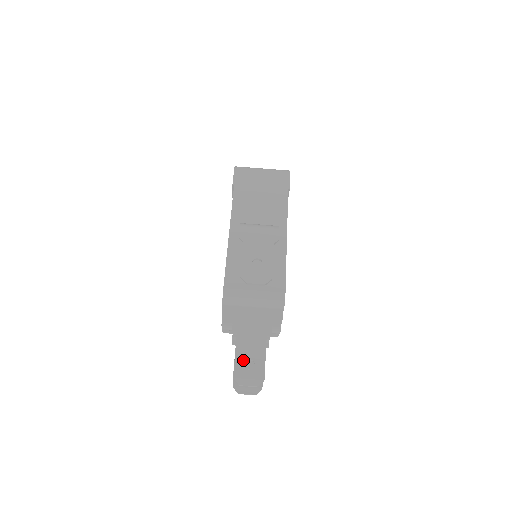
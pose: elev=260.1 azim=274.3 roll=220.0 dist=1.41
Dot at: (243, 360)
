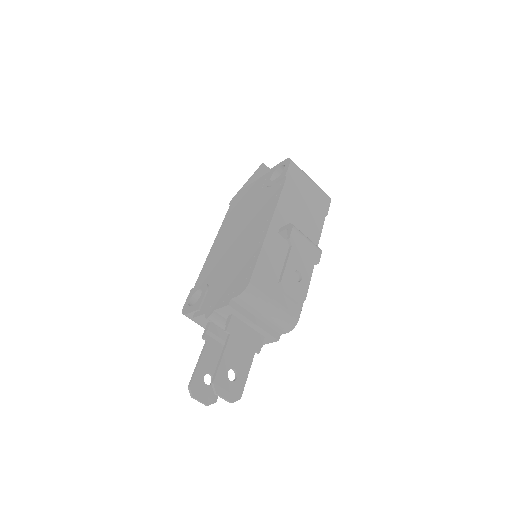
Dot at: (228, 367)
